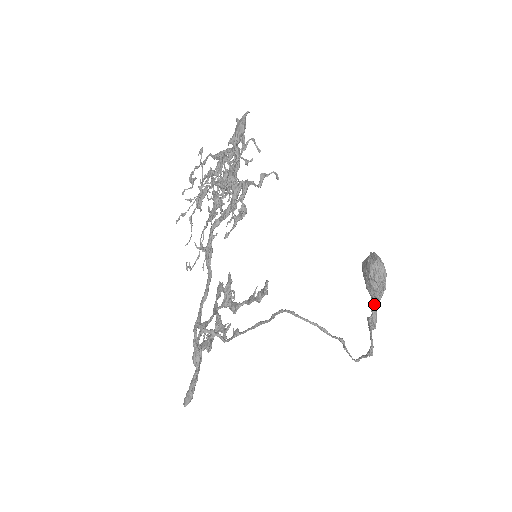
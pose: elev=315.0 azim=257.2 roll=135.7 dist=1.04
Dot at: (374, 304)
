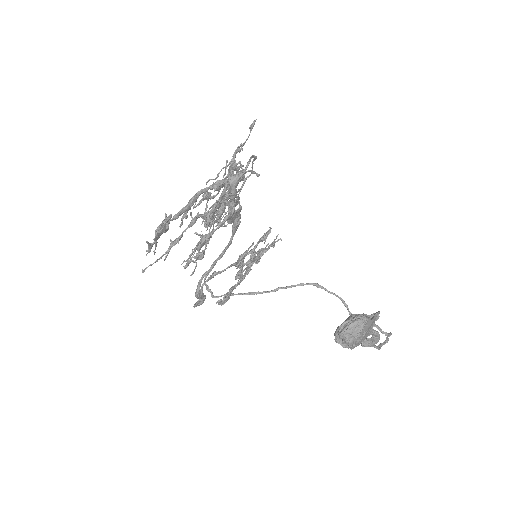
Dot at: (374, 335)
